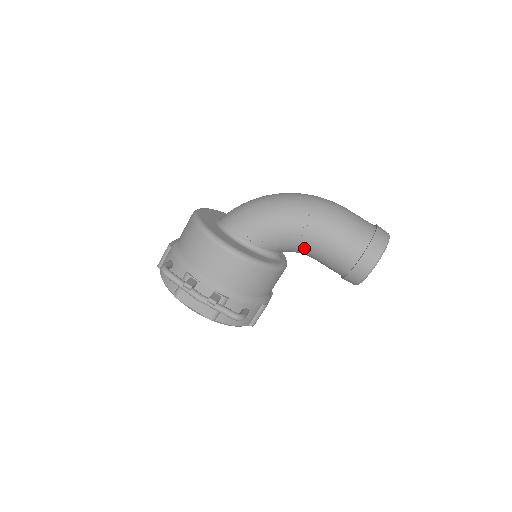
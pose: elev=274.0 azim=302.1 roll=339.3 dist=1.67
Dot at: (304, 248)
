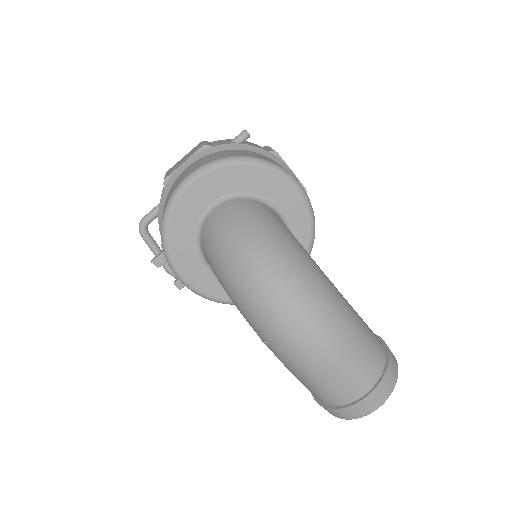
Dot at: occluded
